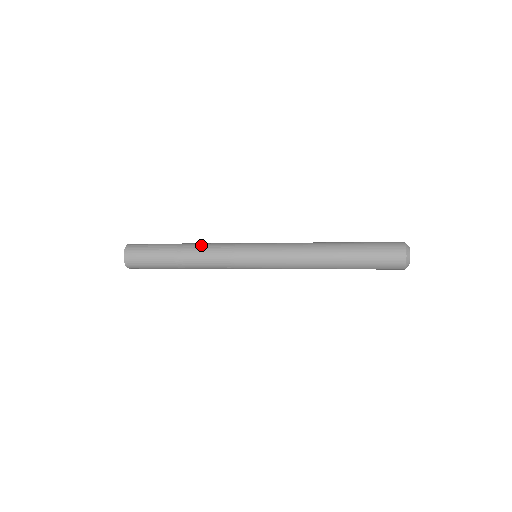
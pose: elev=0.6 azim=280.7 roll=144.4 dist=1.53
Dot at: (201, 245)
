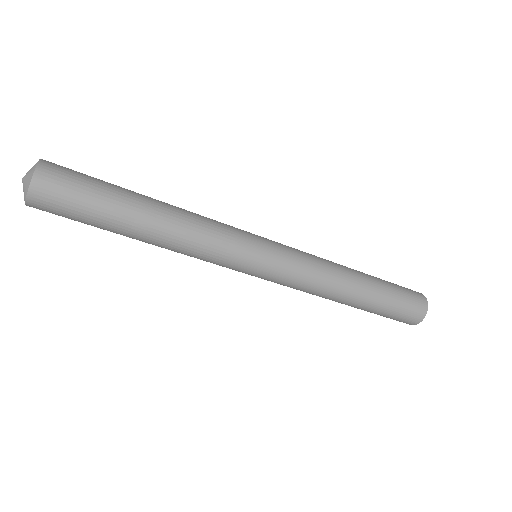
Dot at: occluded
